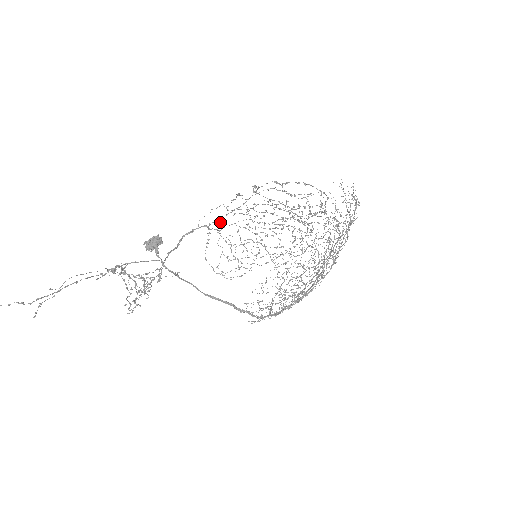
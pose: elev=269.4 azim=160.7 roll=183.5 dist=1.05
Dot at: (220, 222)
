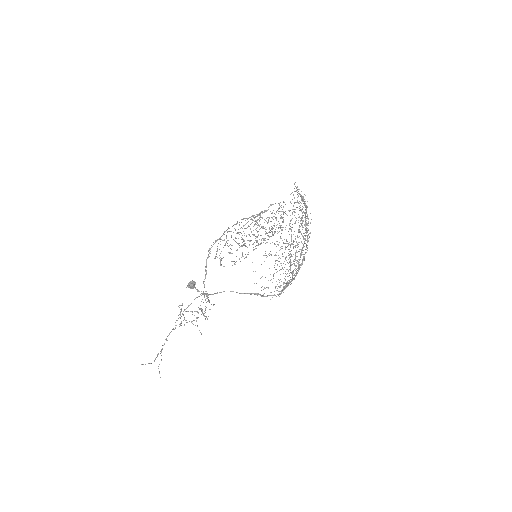
Dot at: (222, 240)
